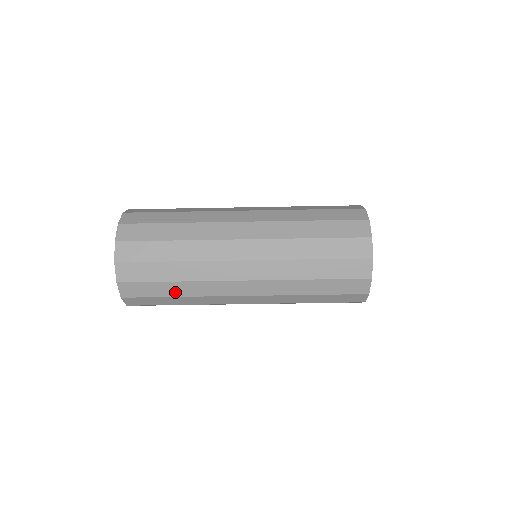
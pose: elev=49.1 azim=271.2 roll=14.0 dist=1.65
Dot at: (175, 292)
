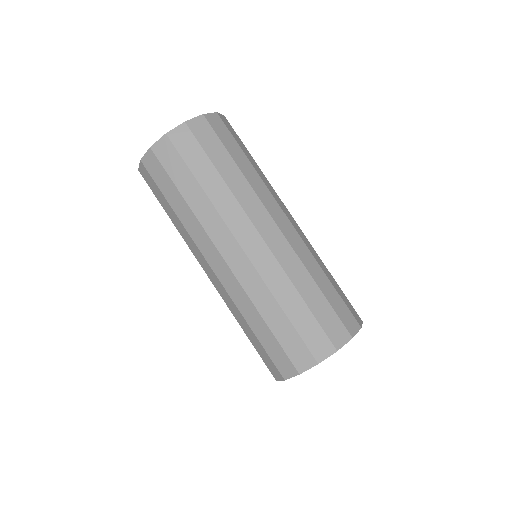
Dot at: (188, 193)
